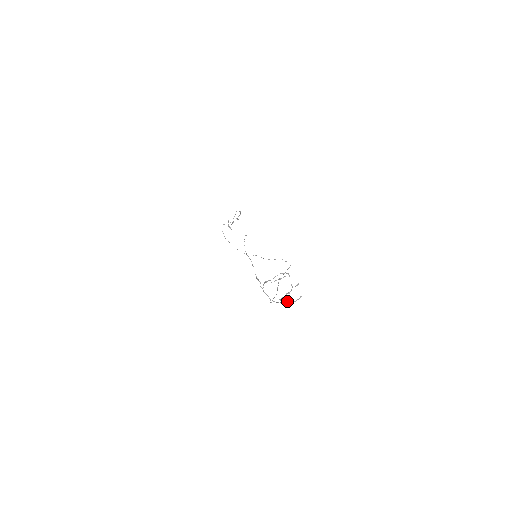
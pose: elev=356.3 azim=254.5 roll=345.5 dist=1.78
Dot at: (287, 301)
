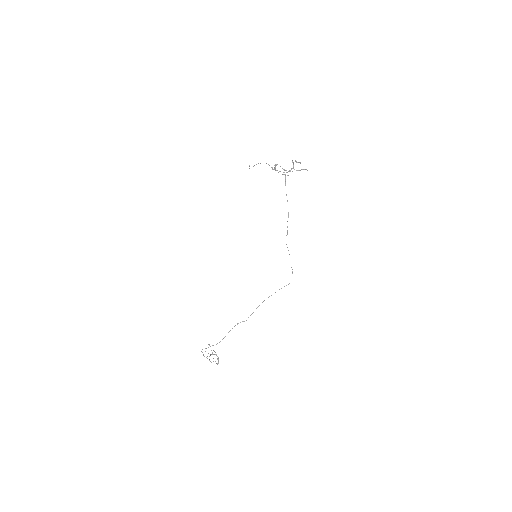
Dot at: (298, 170)
